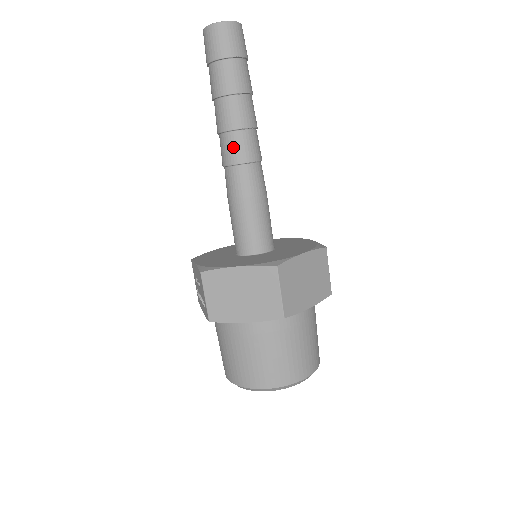
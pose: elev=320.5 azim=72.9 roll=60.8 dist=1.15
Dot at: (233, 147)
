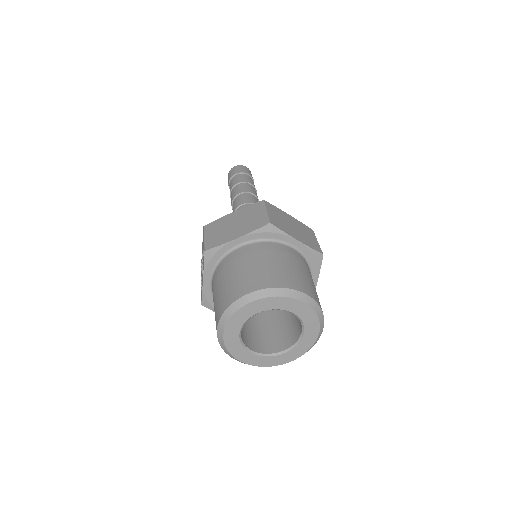
Dot at: (240, 199)
